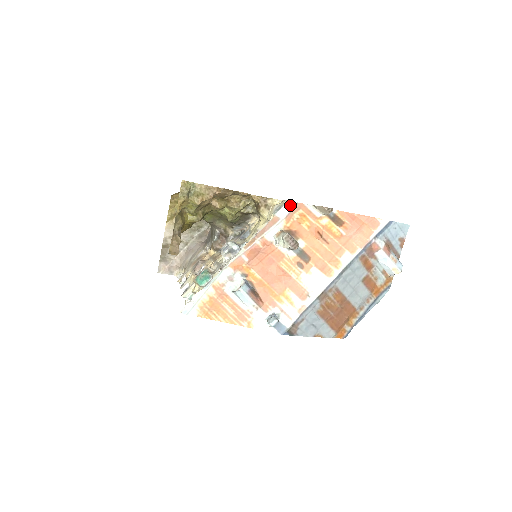
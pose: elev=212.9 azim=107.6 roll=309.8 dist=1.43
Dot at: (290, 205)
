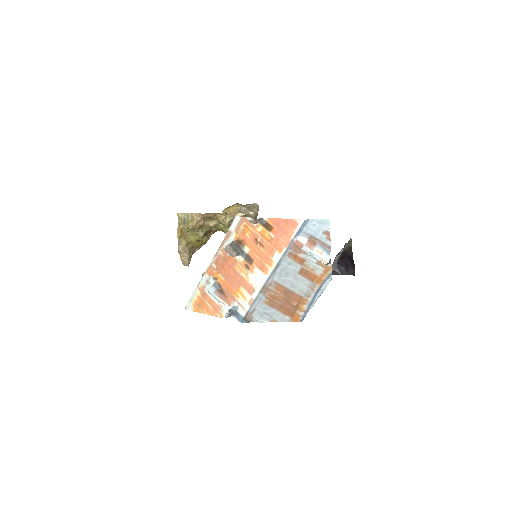
Dot at: (237, 220)
